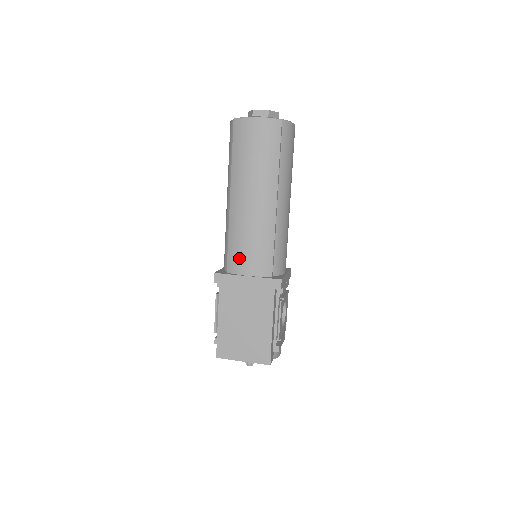
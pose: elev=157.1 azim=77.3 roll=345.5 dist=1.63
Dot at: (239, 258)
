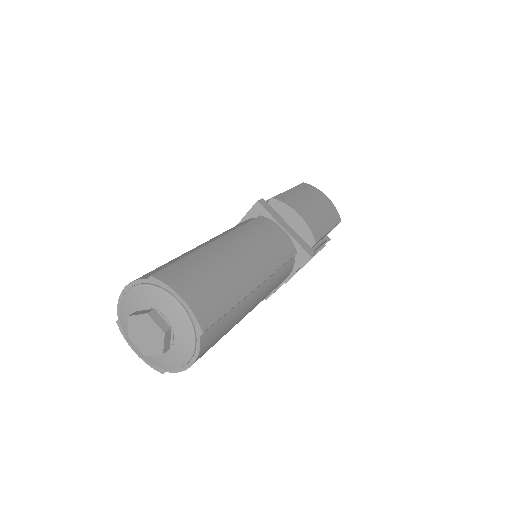
Dot at: occluded
